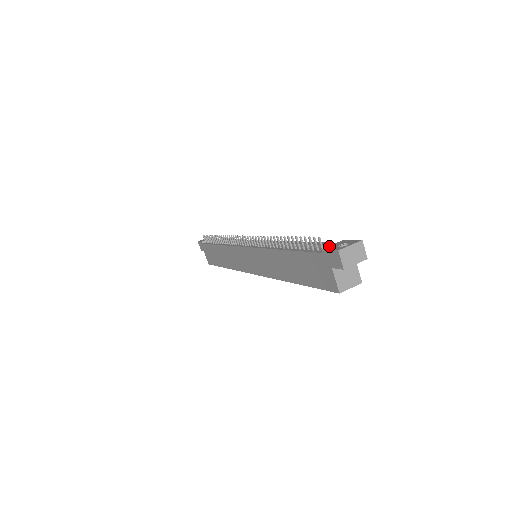
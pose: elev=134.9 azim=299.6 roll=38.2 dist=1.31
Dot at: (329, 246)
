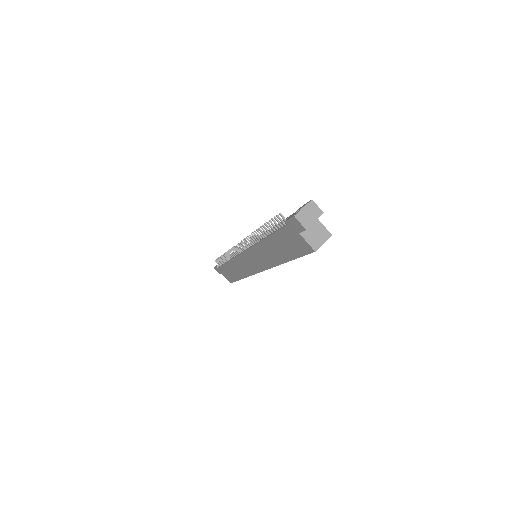
Dot at: (290, 217)
